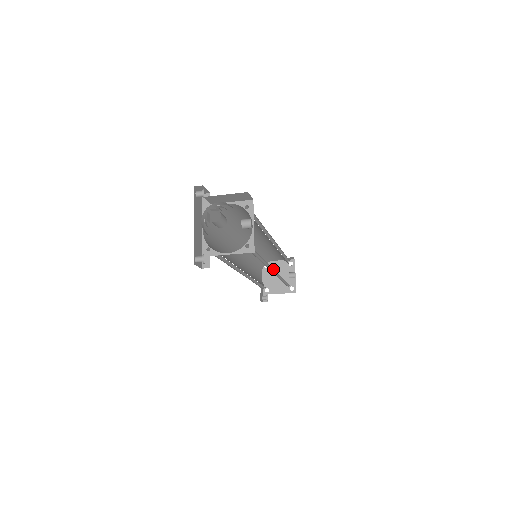
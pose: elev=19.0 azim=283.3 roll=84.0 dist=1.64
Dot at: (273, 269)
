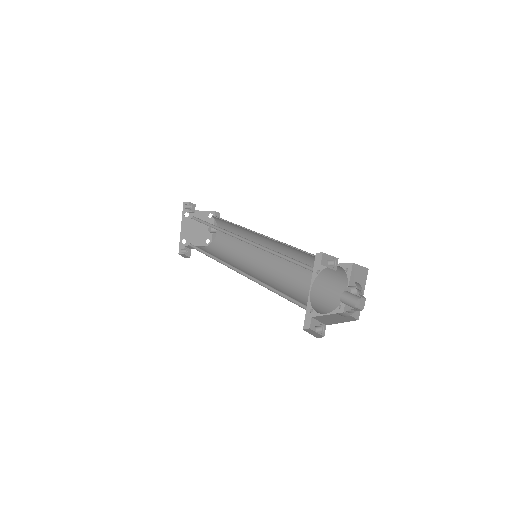
Dot at: (265, 268)
